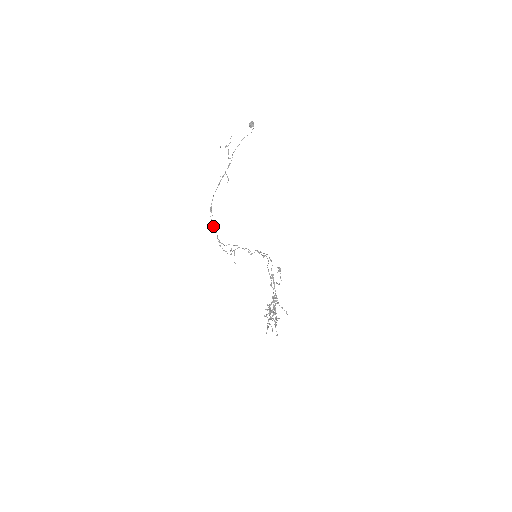
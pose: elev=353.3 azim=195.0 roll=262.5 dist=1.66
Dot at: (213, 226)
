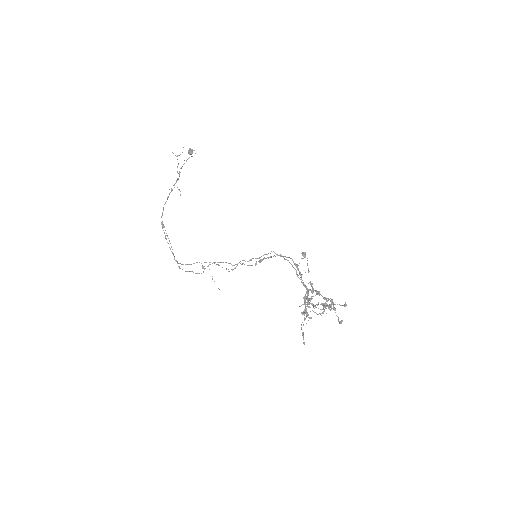
Dot at: occluded
